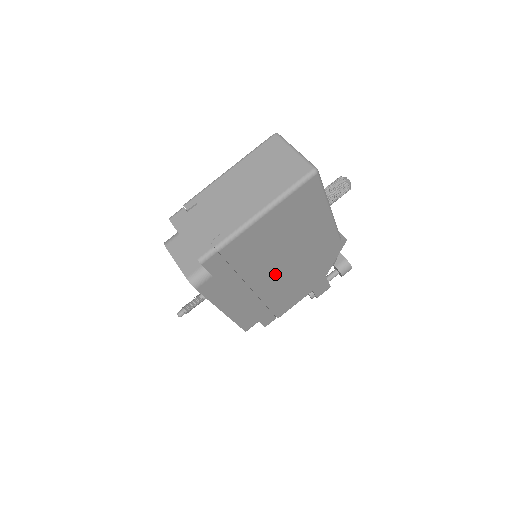
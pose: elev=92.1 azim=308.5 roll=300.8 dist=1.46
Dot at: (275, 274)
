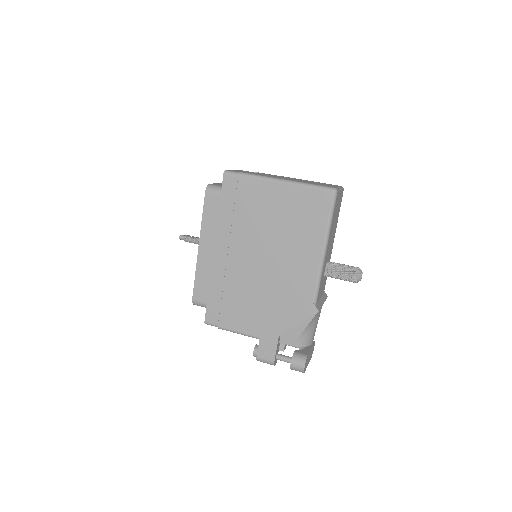
Dot at: (250, 261)
